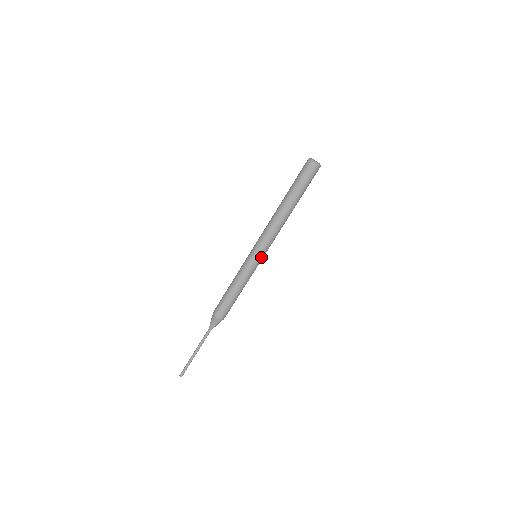
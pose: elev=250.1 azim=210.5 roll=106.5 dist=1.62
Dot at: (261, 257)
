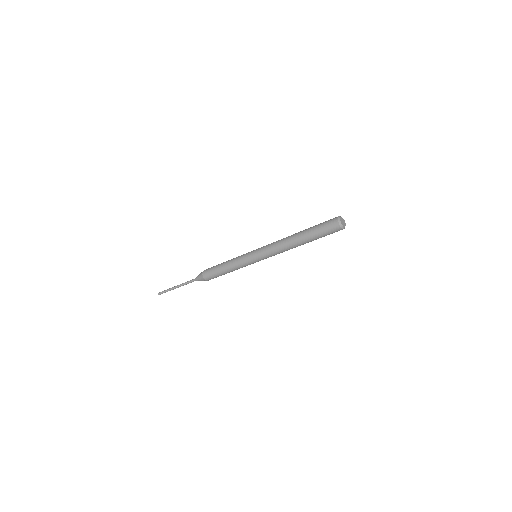
Dot at: (260, 260)
